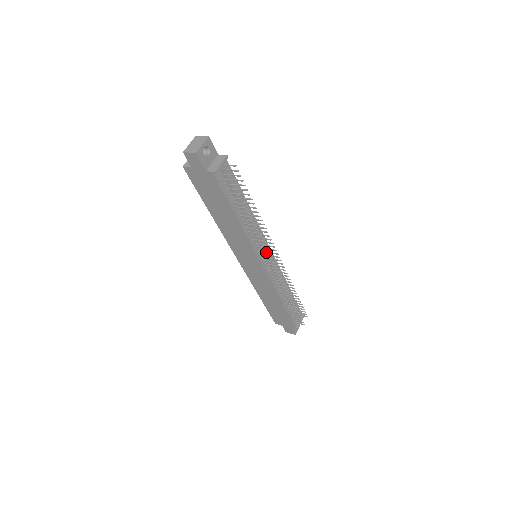
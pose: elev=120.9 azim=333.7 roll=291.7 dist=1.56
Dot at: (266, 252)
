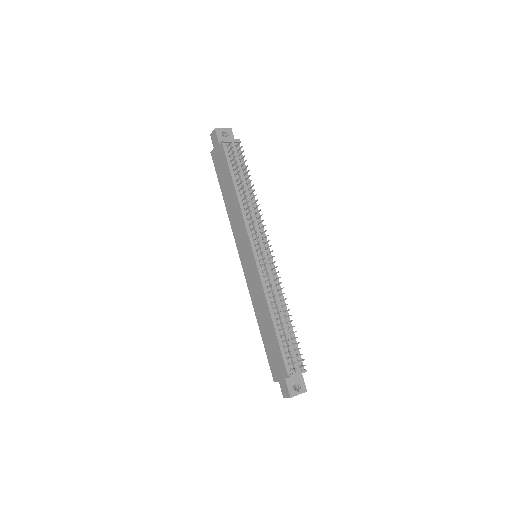
Dot at: (256, 232)
